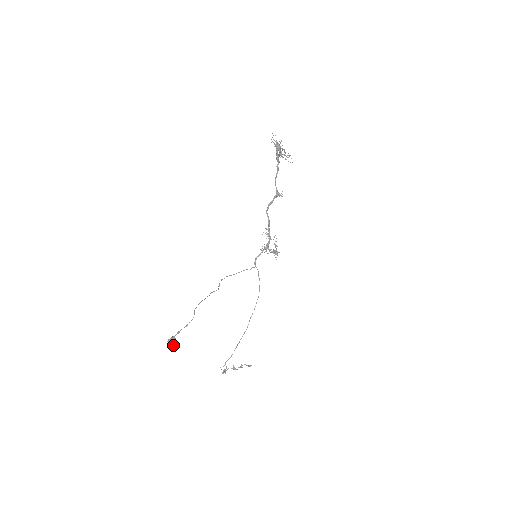
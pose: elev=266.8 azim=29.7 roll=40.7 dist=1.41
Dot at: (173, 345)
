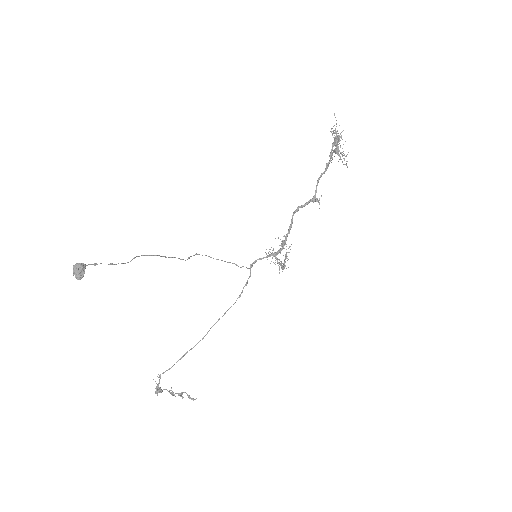
Dot at: (77, 273)
